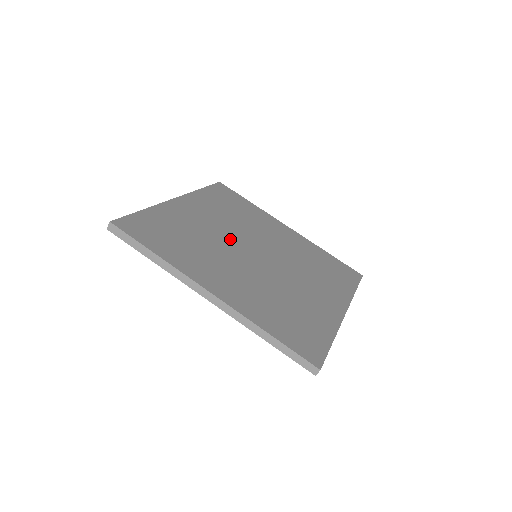
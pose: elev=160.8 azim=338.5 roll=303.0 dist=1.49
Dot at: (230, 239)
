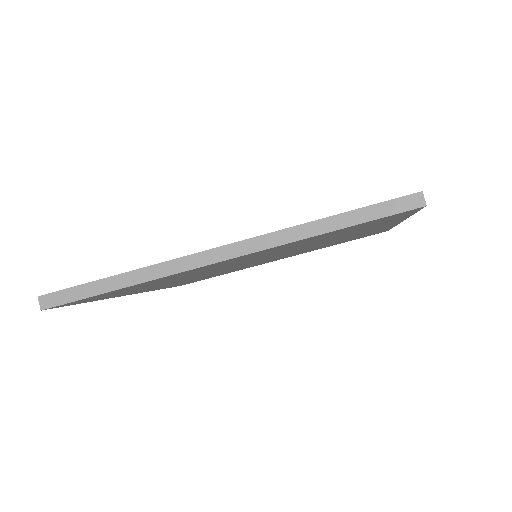
Dot at: occluded
